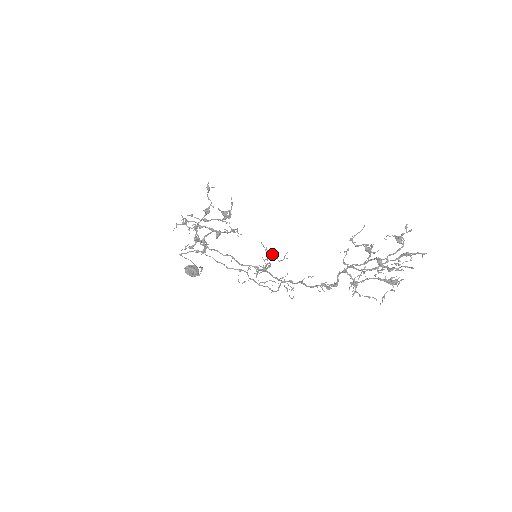
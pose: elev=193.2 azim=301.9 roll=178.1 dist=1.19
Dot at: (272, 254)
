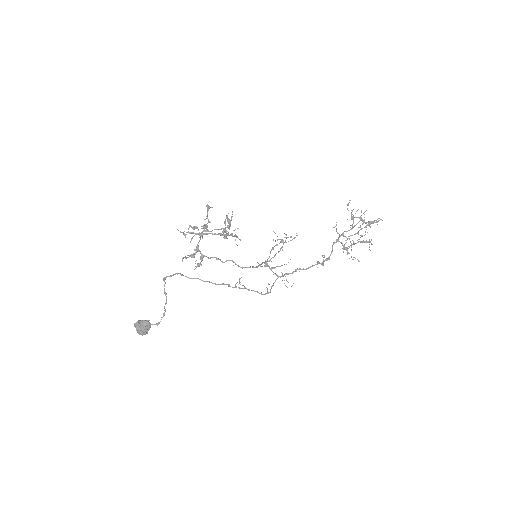
Dot at: (273, 248)
